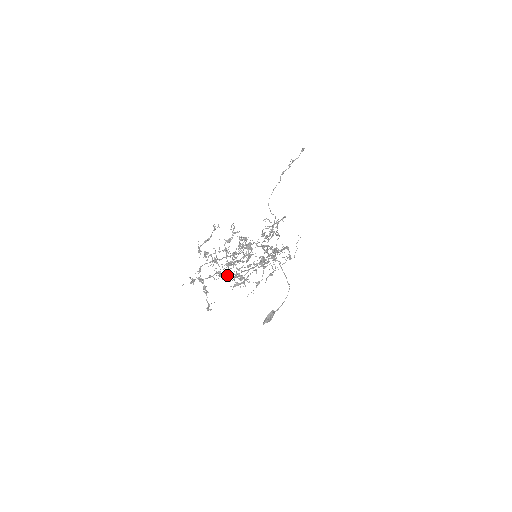
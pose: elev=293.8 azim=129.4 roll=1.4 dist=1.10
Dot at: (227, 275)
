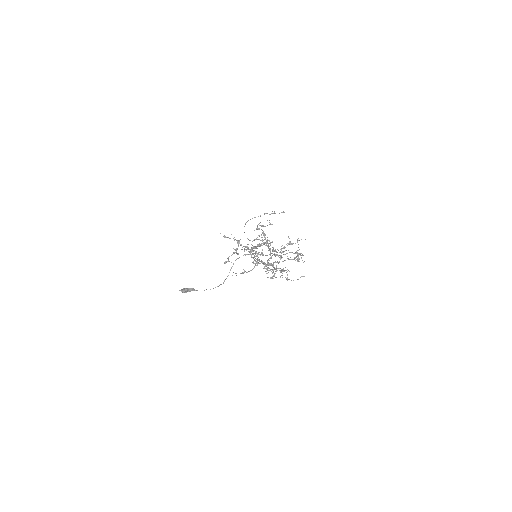
Dot at: occluded
